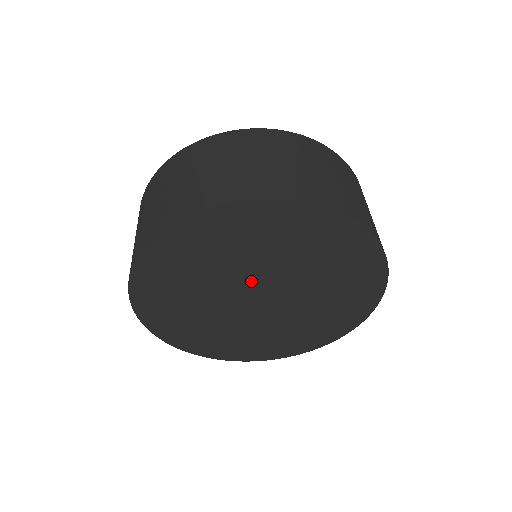
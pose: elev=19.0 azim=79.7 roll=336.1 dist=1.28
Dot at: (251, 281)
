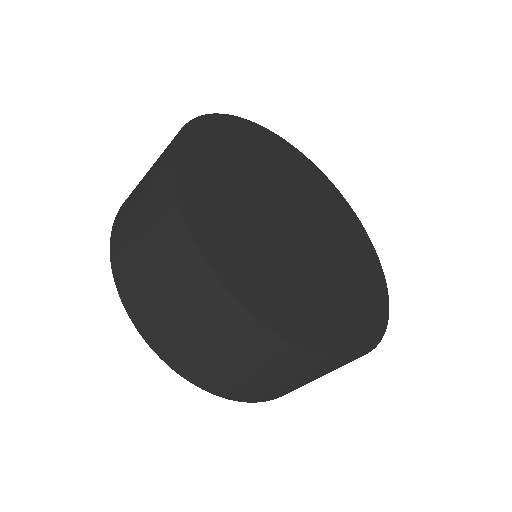
Dot at: (286, 201)
